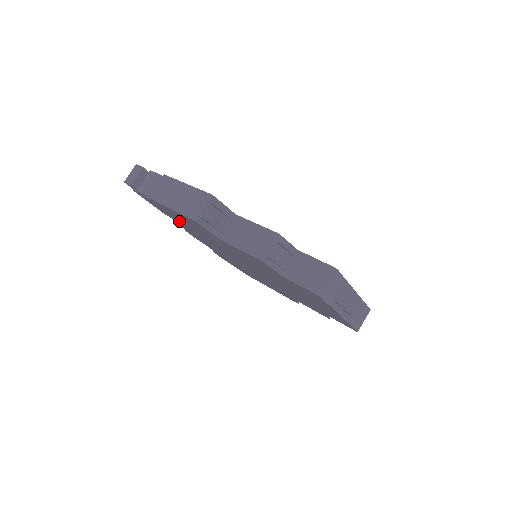
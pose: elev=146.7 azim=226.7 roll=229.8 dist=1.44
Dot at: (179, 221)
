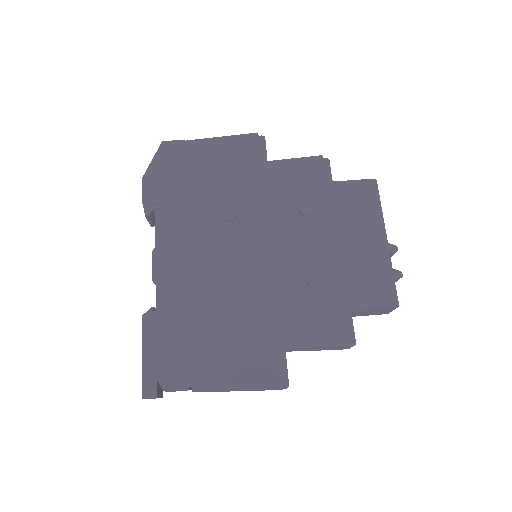
Dot at: occluded
